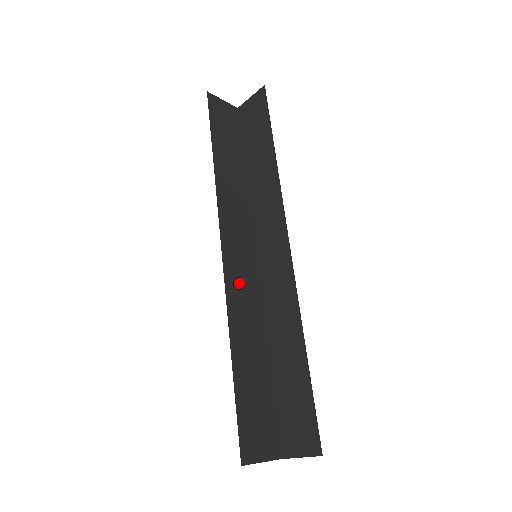
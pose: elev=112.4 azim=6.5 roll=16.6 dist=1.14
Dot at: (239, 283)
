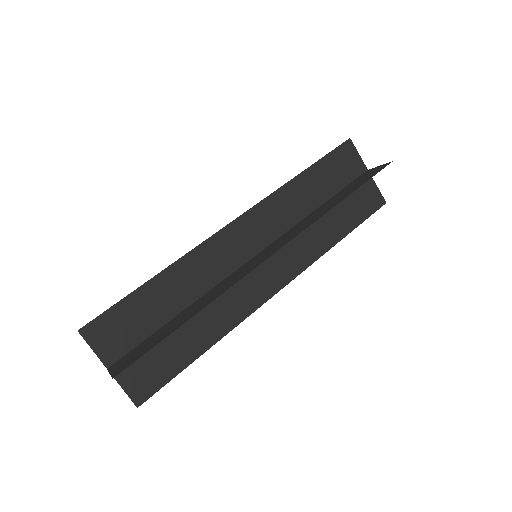
Dot at: (218, 252)
